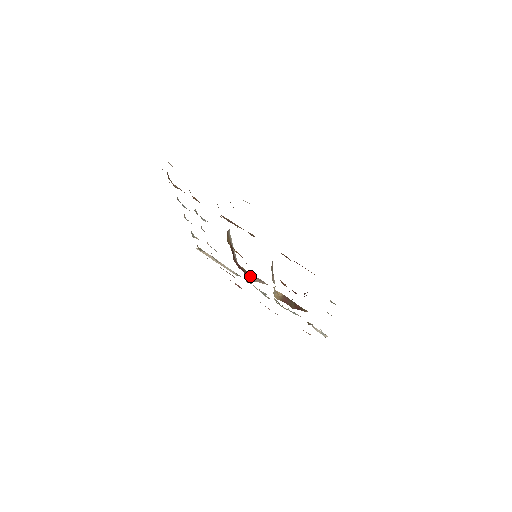
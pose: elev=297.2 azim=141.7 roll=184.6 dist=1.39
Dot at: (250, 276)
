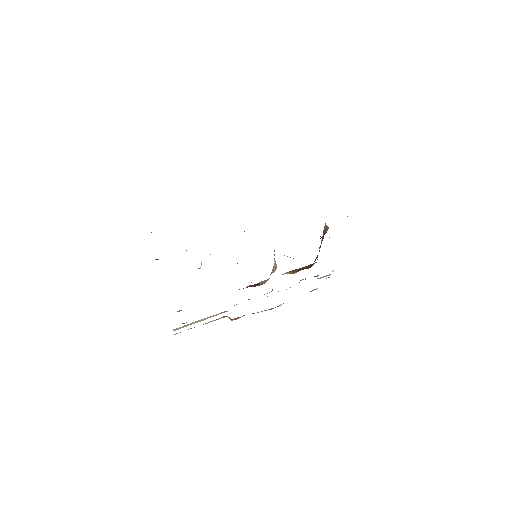
Dot at: (255, 285)
